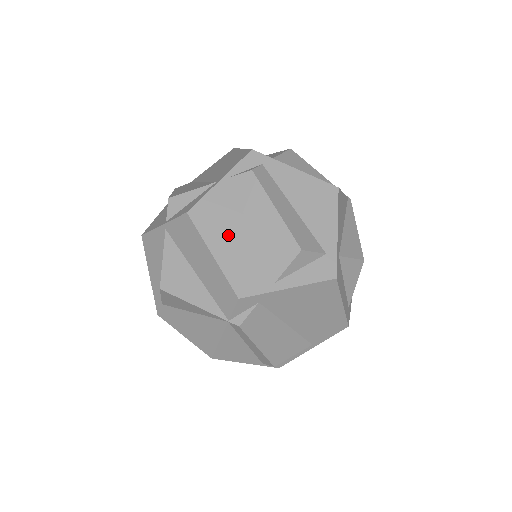
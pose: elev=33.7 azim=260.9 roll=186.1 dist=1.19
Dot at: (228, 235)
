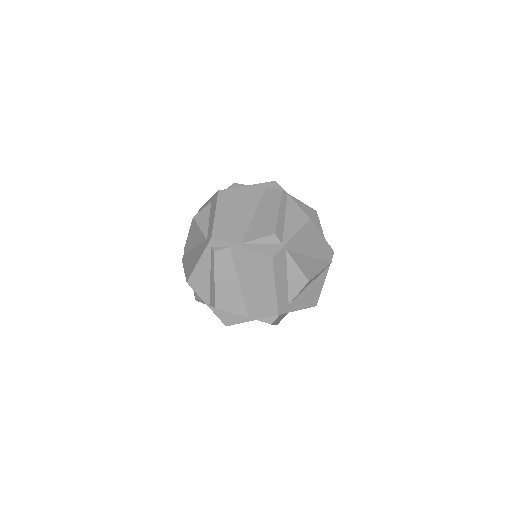
Dot at: occluded
